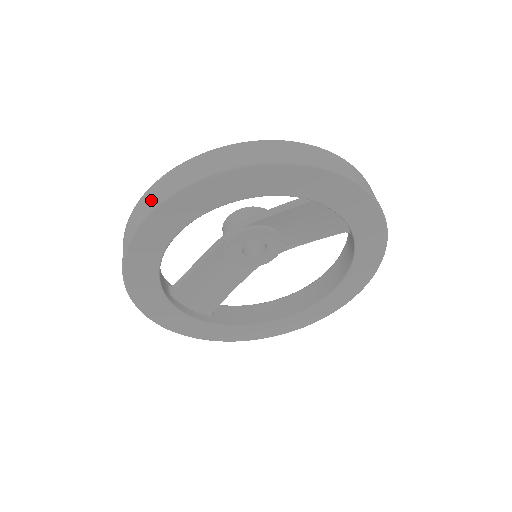
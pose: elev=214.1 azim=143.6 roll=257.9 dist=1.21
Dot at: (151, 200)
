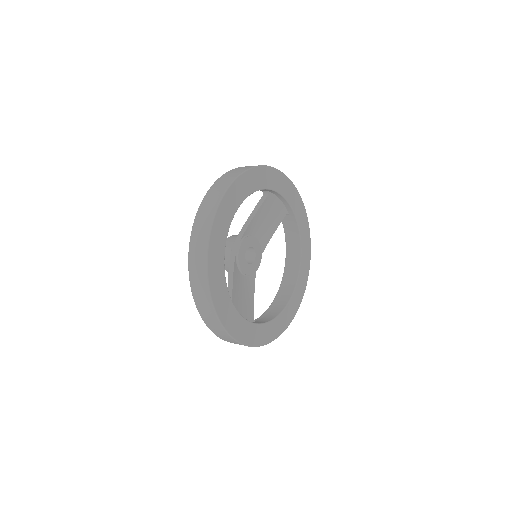
Dot at: (204, 222)
